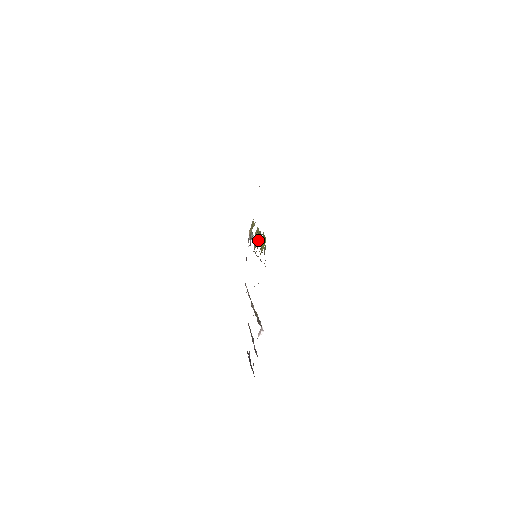
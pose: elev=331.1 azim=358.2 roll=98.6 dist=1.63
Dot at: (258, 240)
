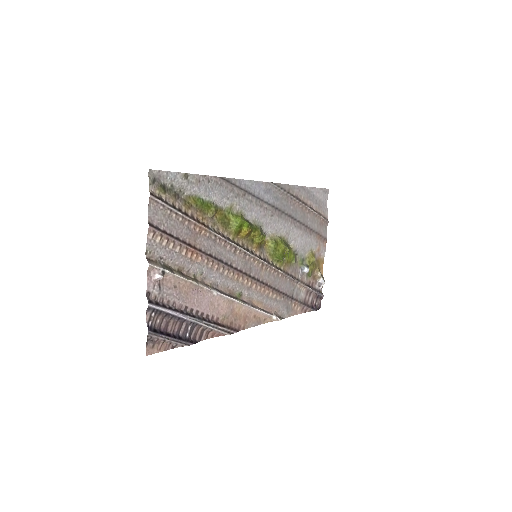
Dot at: (277, 250)
